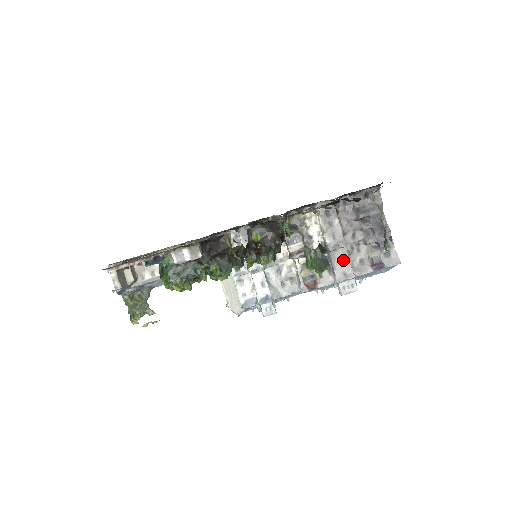
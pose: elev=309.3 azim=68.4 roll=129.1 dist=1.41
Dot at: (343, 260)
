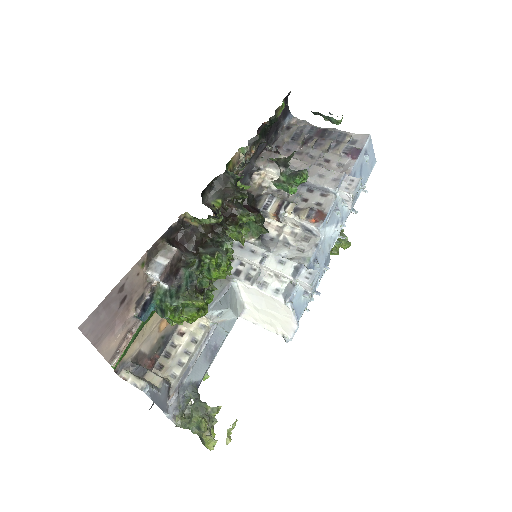
Dot at: (321, 174)
